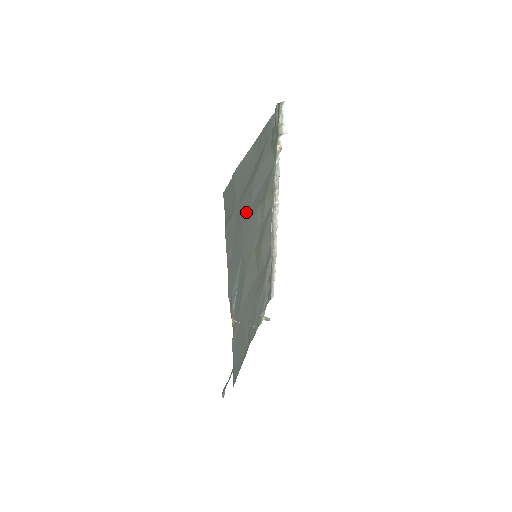
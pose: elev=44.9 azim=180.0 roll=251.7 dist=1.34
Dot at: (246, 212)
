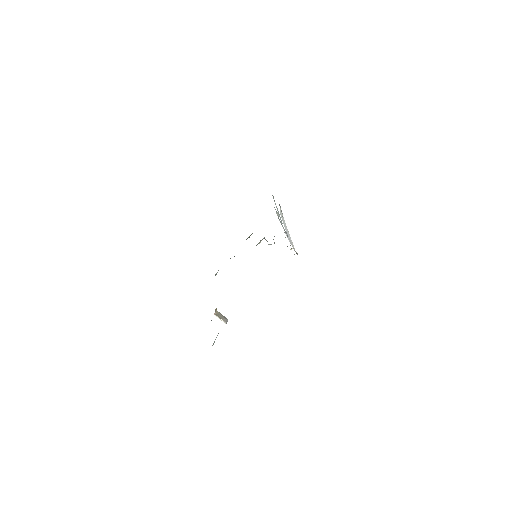
Dot at: occluded
